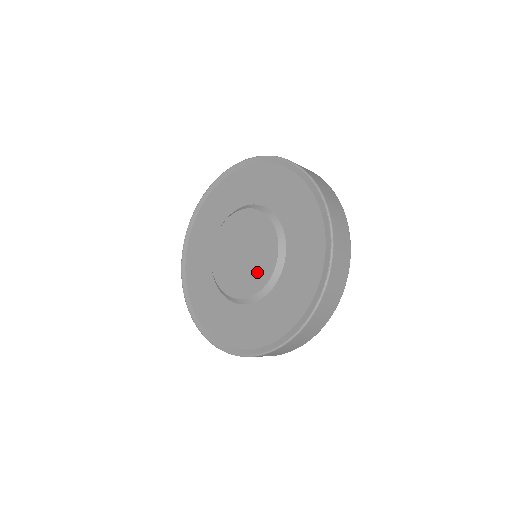
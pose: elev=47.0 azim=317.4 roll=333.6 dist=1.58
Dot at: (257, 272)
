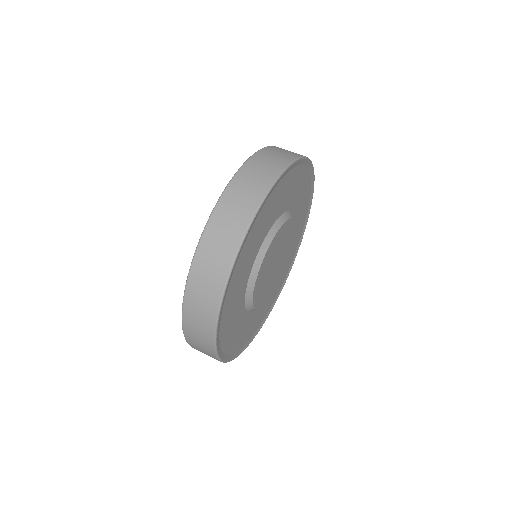
Dot at: occluded
